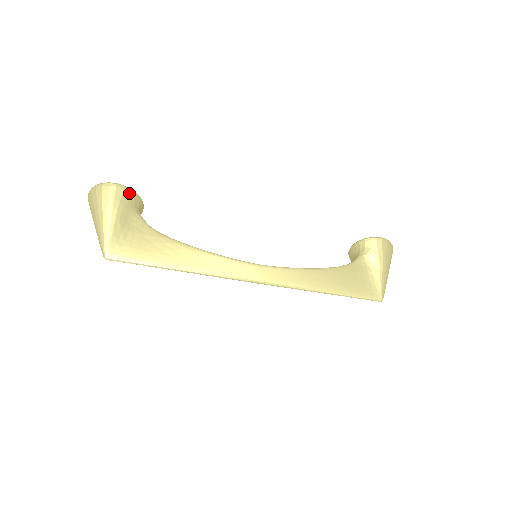
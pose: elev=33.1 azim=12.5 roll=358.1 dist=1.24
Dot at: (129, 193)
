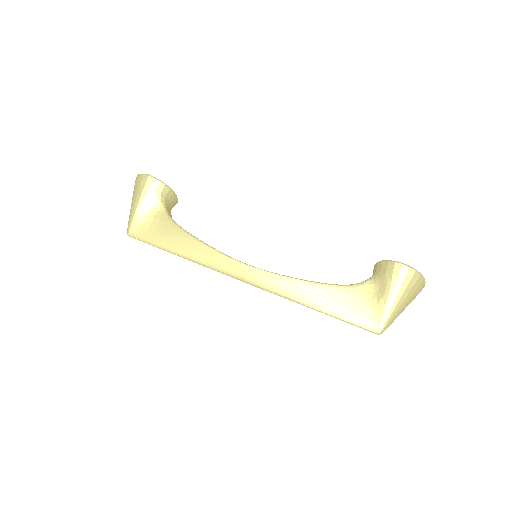
Dot at: (157, 184)
